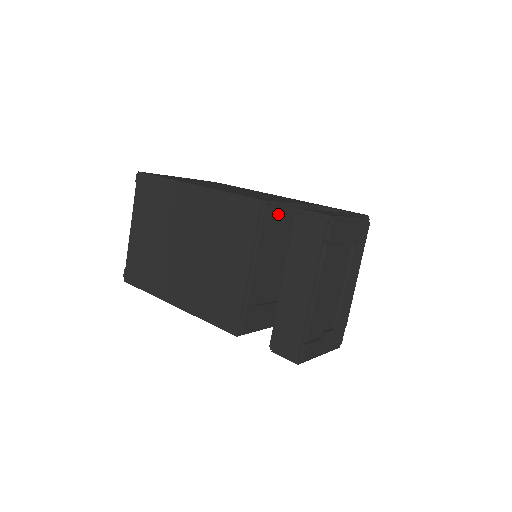
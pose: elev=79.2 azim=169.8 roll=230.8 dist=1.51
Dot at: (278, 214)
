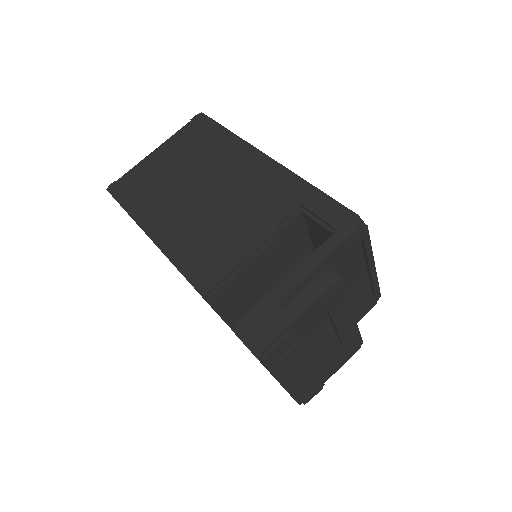
Dot at: (233, 284)
